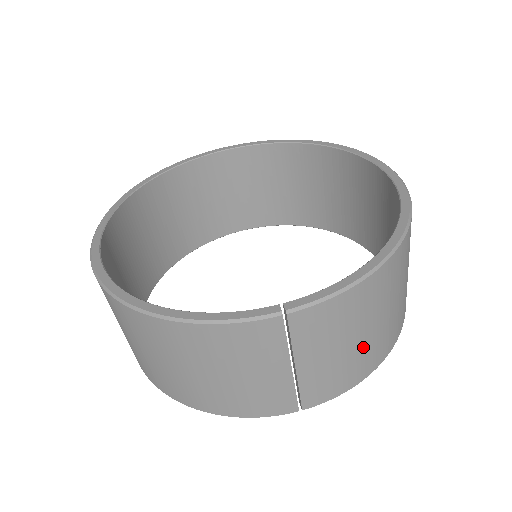
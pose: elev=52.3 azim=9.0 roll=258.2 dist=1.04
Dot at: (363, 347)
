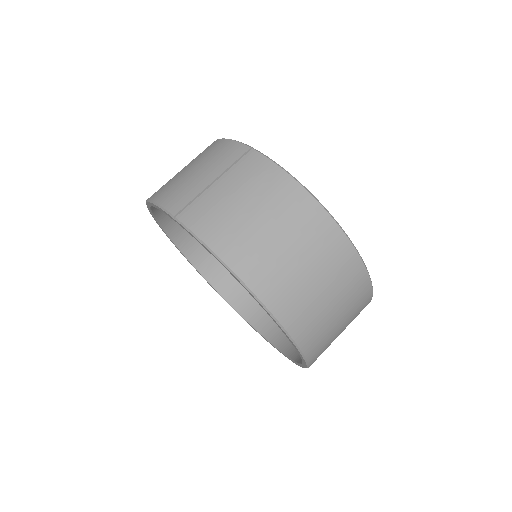
Dot at: (244, 223)
